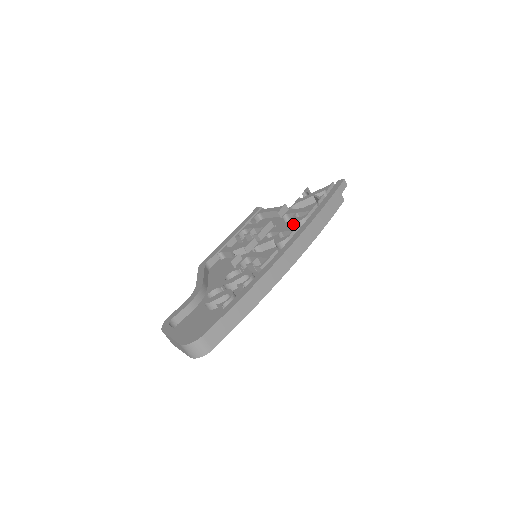
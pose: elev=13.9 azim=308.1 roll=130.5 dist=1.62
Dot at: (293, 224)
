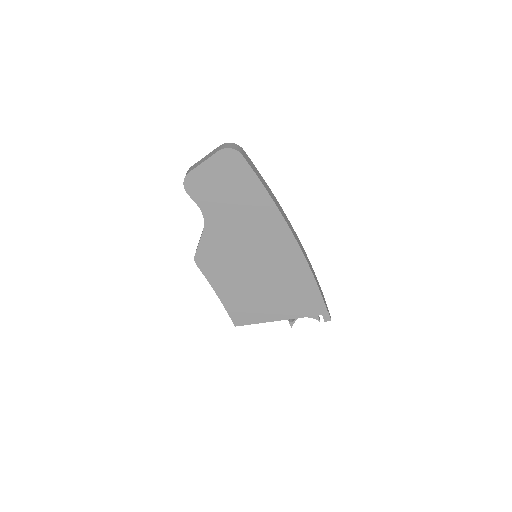
Dot at: occluded
